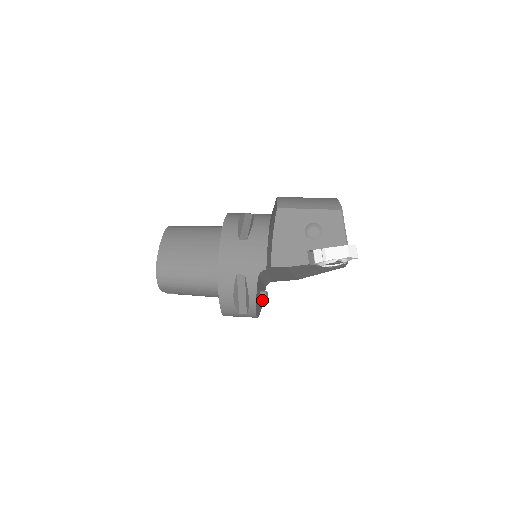
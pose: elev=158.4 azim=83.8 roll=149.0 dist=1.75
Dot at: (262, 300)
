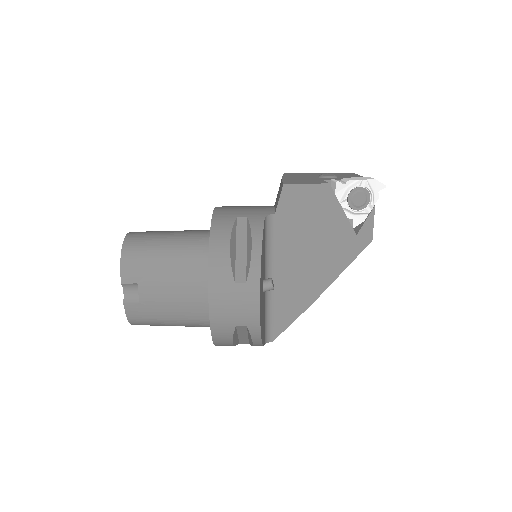
Dot at: (262, 332)
